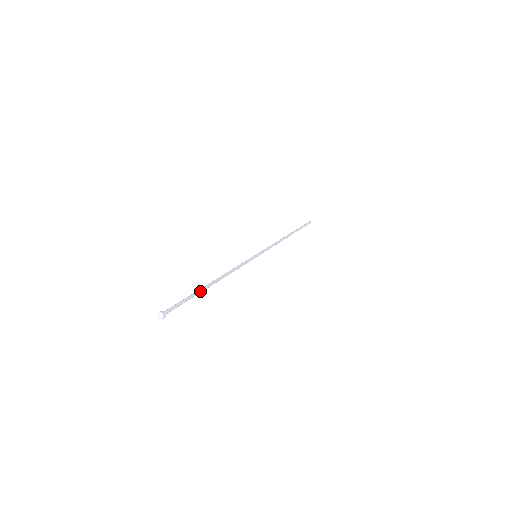
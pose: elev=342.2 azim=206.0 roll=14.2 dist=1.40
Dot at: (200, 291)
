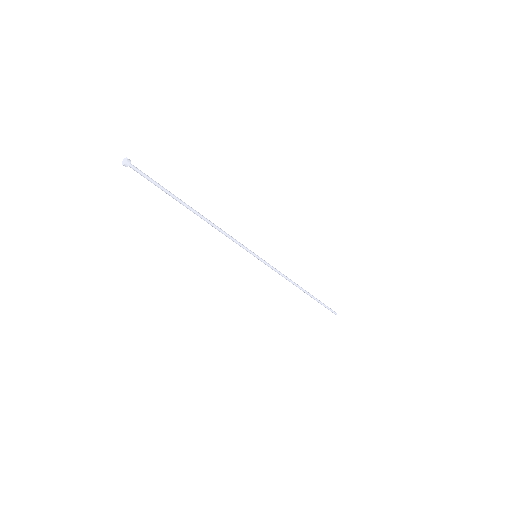
Dot at: (177, 198)
